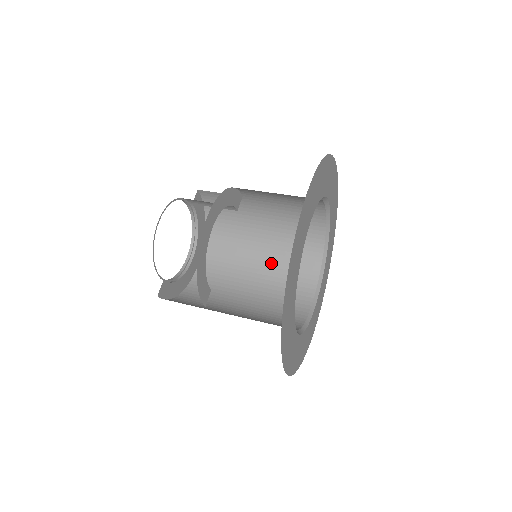
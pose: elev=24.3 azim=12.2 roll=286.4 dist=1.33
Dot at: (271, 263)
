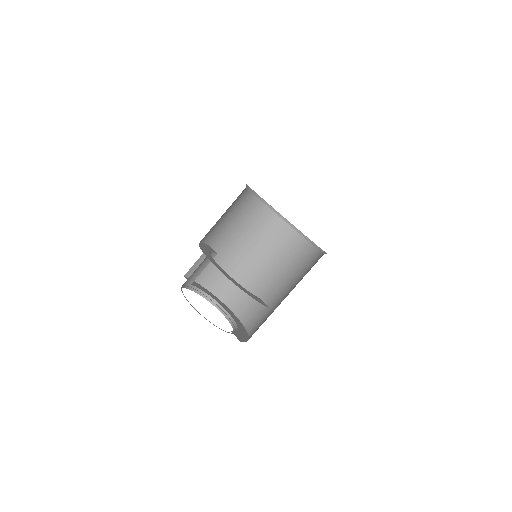
Dot at: (267, 260)
